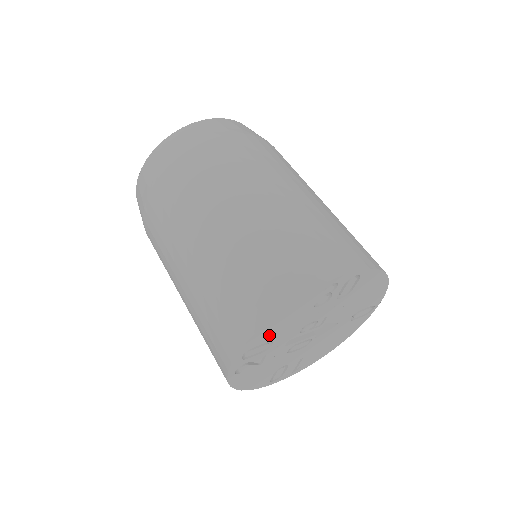
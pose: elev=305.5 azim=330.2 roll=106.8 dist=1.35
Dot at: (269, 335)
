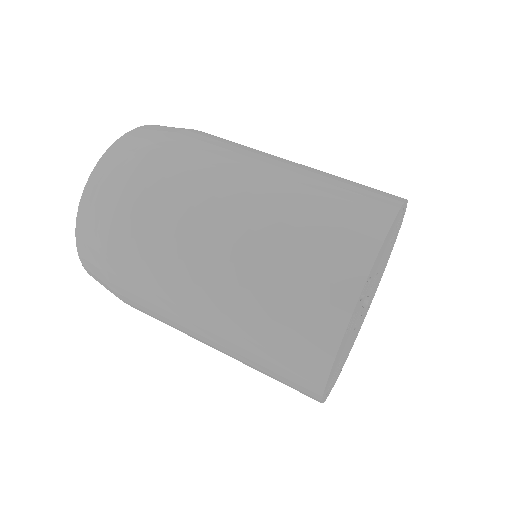
Dot at: (377, 262)
